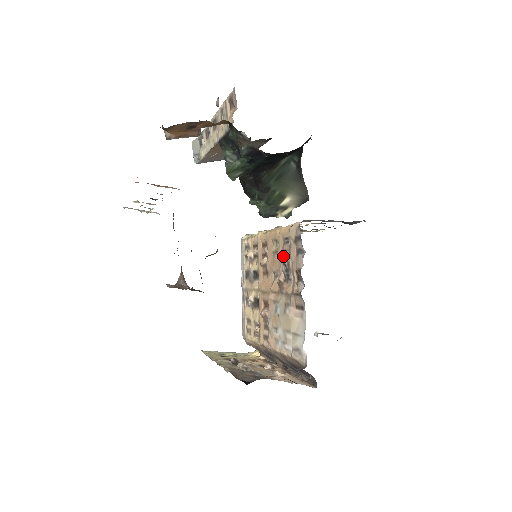
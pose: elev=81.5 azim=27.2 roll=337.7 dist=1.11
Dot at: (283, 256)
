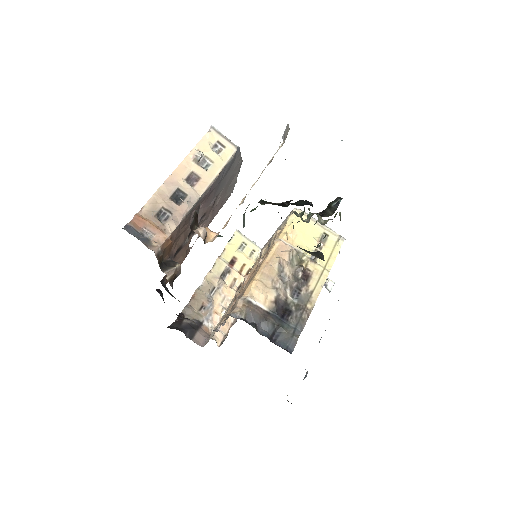
Dot at: occluded
